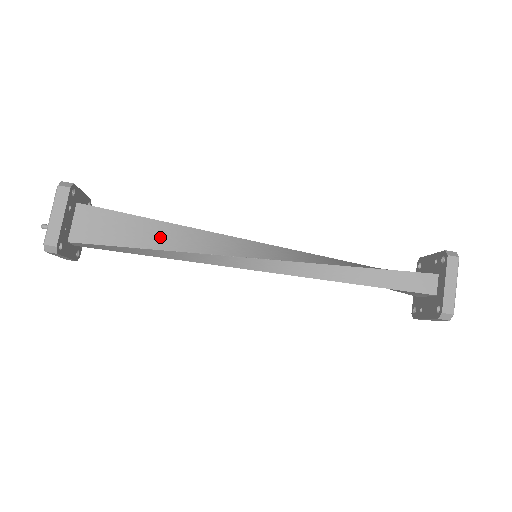
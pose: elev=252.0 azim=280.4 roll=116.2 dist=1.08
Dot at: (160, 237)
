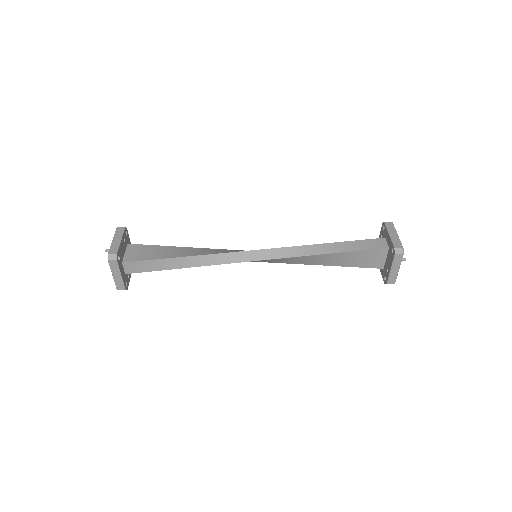
Dot at: (187, 252)
